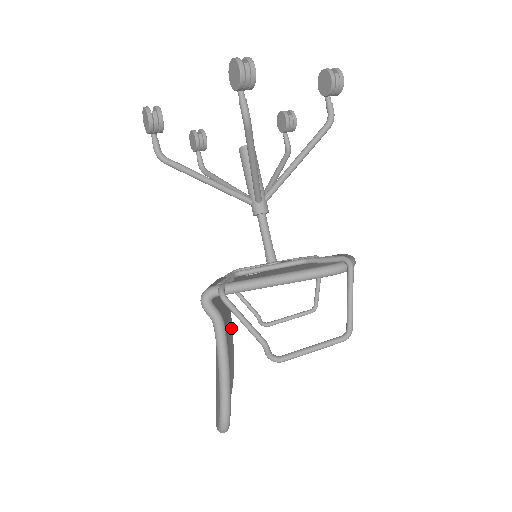
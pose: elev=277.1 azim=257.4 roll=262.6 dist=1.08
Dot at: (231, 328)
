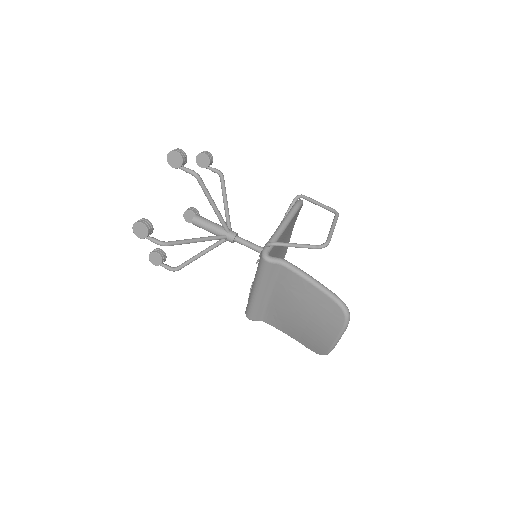
Dot at: occluded
